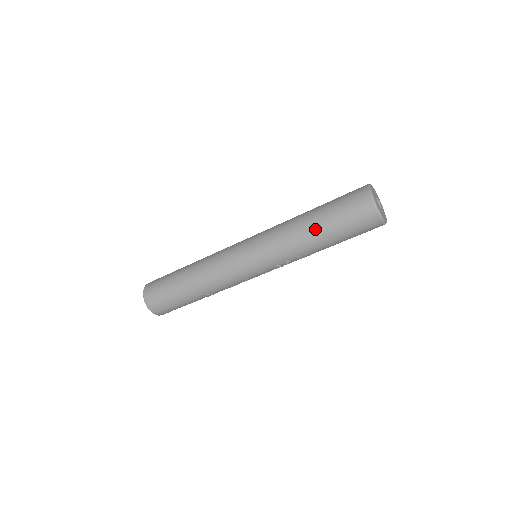
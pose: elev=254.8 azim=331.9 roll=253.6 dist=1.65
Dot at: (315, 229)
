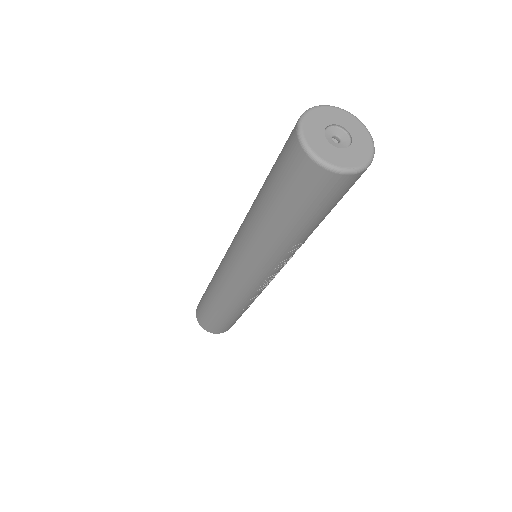
Dot at: (271, 221)
